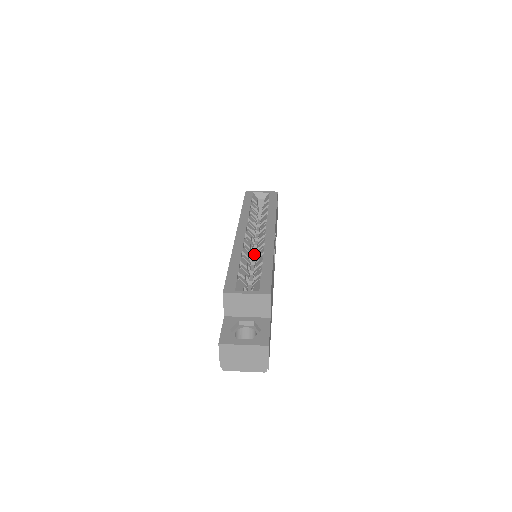
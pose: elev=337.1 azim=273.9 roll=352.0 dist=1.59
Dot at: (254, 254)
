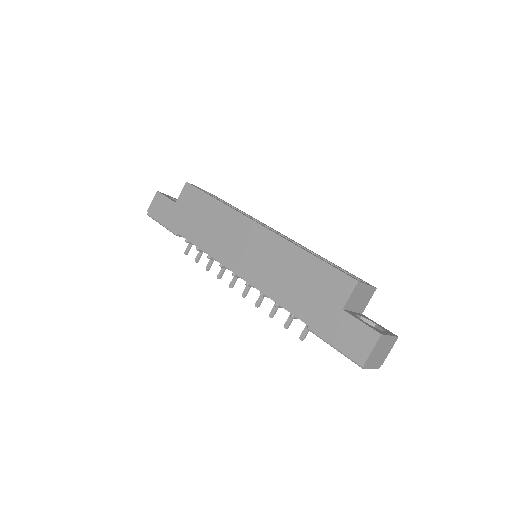
Dot at: occluded
